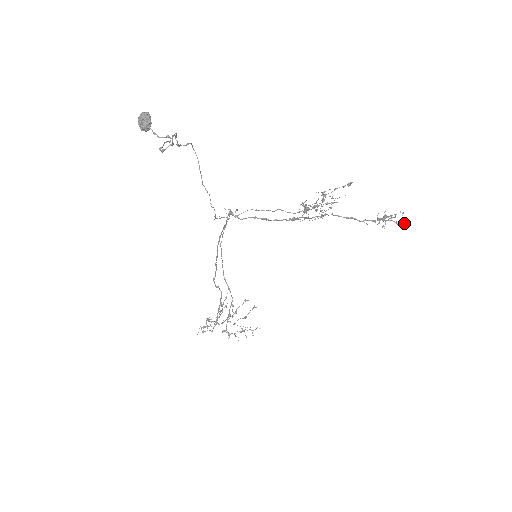
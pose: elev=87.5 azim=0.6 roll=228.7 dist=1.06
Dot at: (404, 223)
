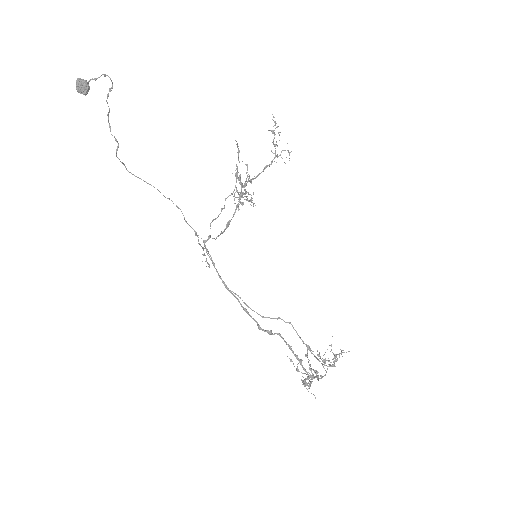
Dot at: occluded
